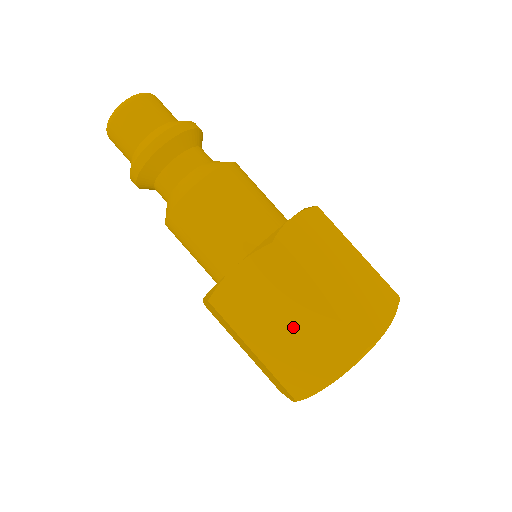
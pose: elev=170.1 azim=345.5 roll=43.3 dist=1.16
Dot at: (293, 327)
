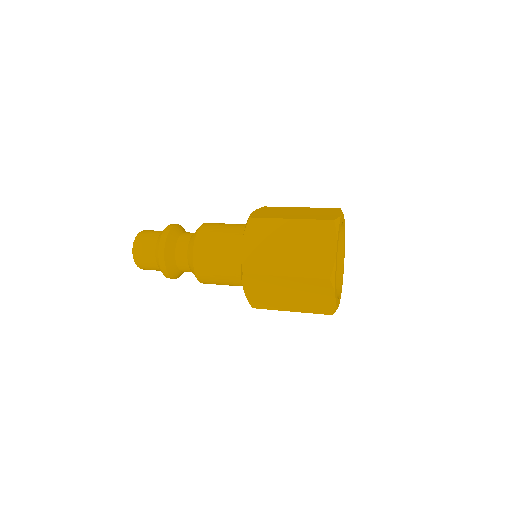
Dot at: (293, 244)
